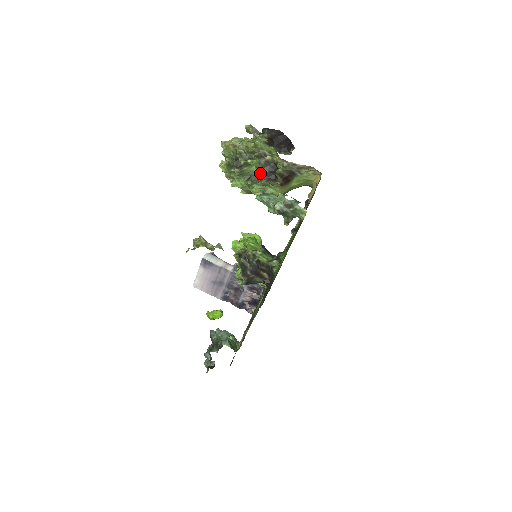
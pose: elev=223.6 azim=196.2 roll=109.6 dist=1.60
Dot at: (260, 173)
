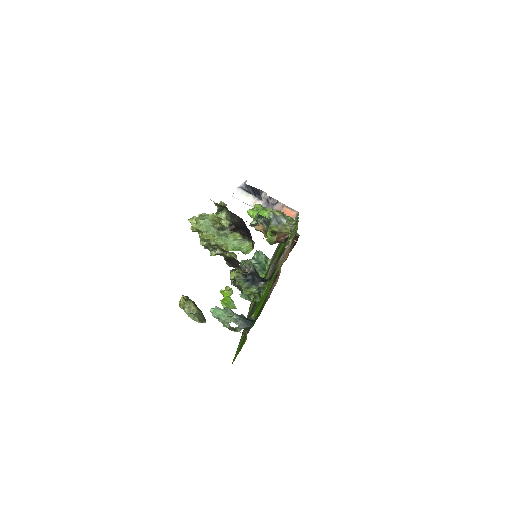
Dot at: (225, 260)
